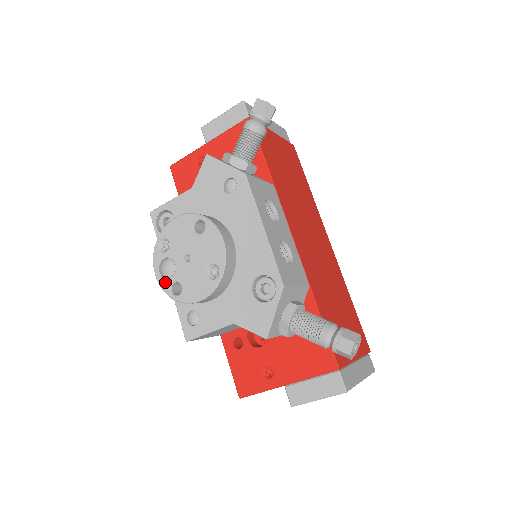
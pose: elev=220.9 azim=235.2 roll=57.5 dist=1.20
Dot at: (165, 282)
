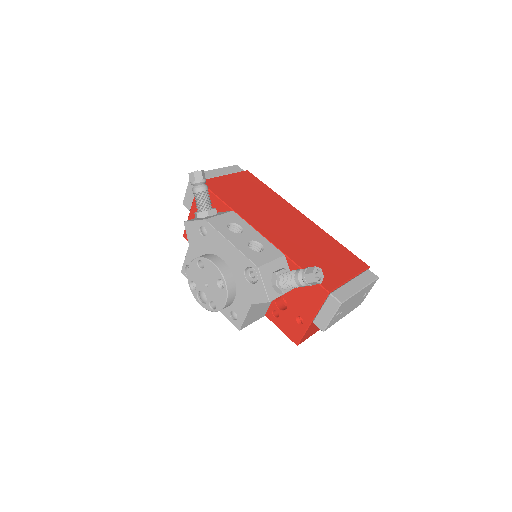
Dot at: (206, 305)
